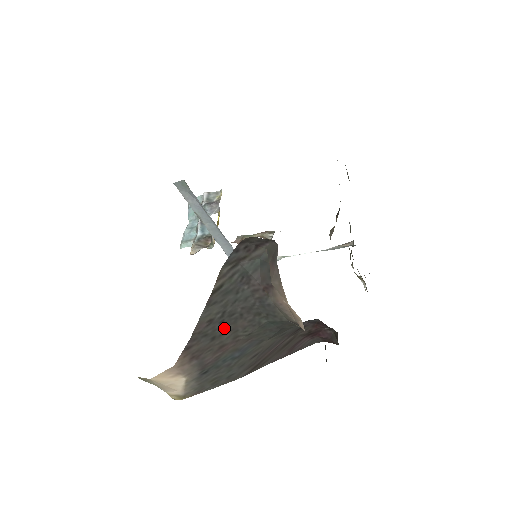
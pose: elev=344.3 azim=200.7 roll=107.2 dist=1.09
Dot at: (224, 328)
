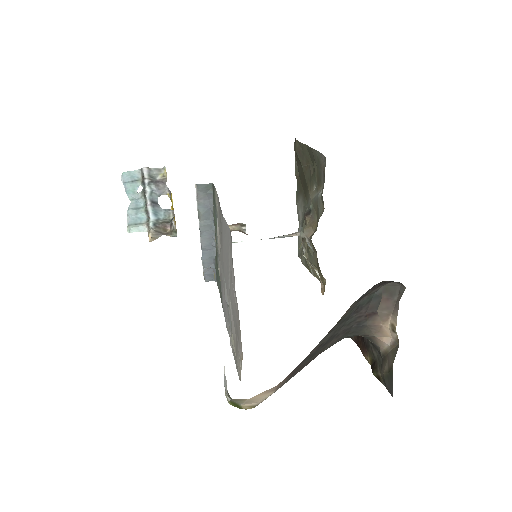
Dot at: (322, 347)
